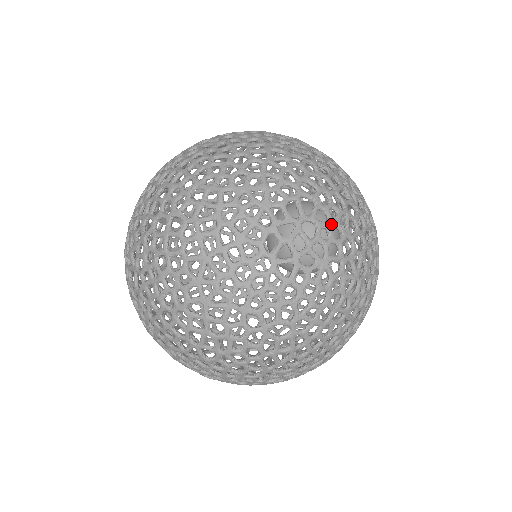
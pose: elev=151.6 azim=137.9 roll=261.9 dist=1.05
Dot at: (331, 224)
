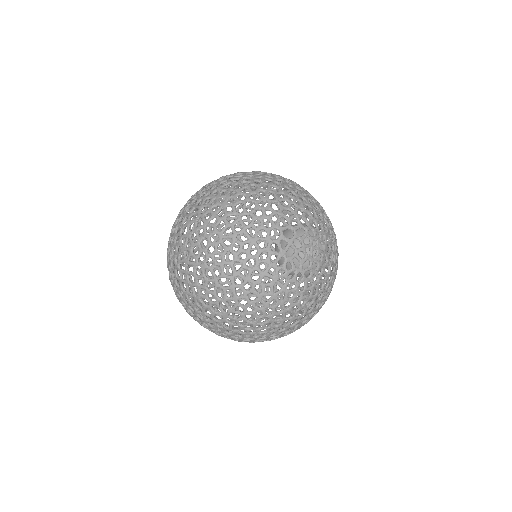
Dot at: (263, 218)
